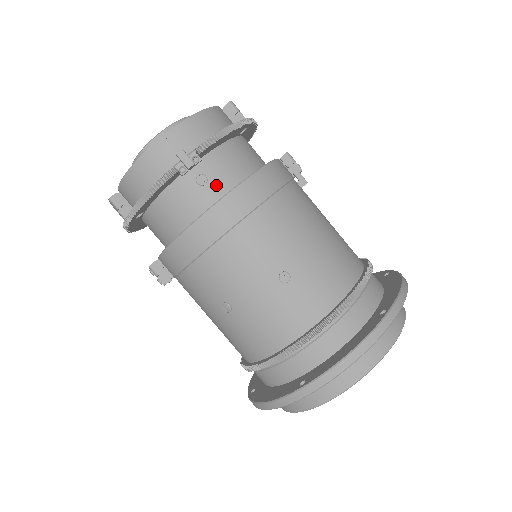
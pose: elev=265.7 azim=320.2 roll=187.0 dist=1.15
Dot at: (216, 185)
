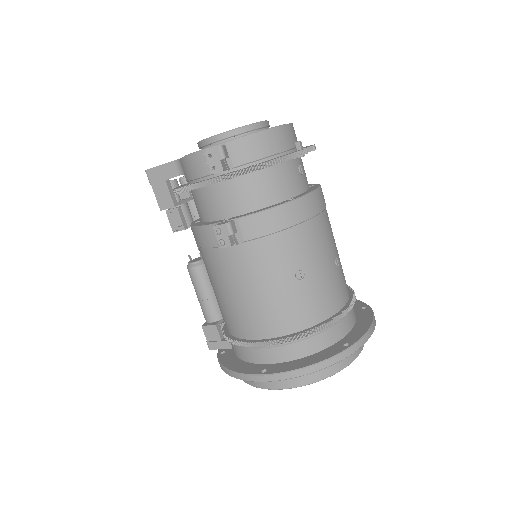
Dot at: (305, 179)
